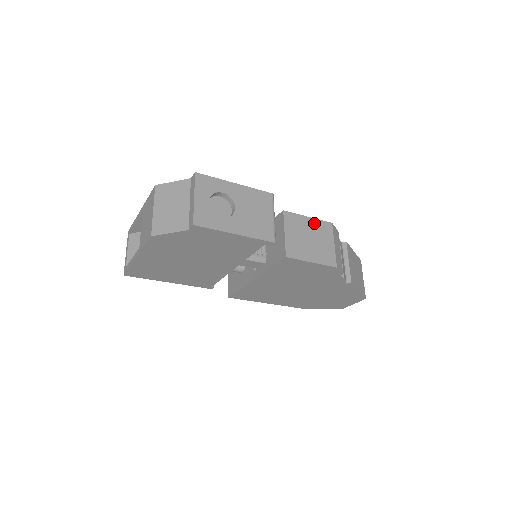
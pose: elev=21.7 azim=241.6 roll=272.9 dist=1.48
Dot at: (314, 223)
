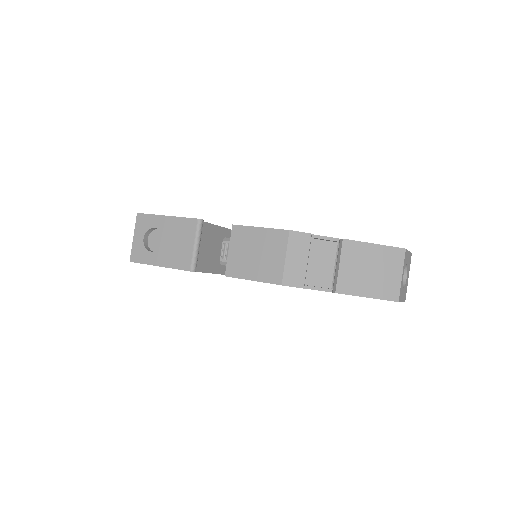
Dot at: (265, 234)
